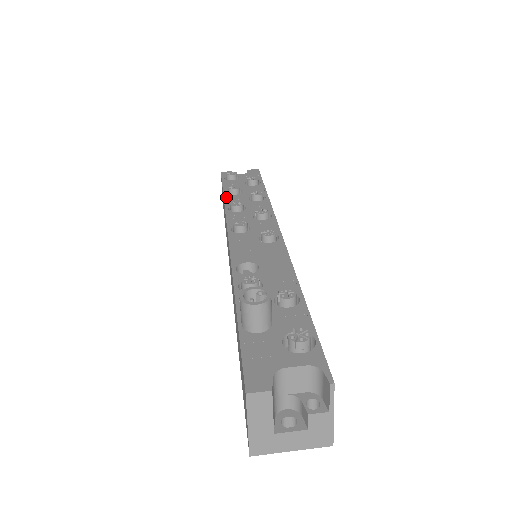
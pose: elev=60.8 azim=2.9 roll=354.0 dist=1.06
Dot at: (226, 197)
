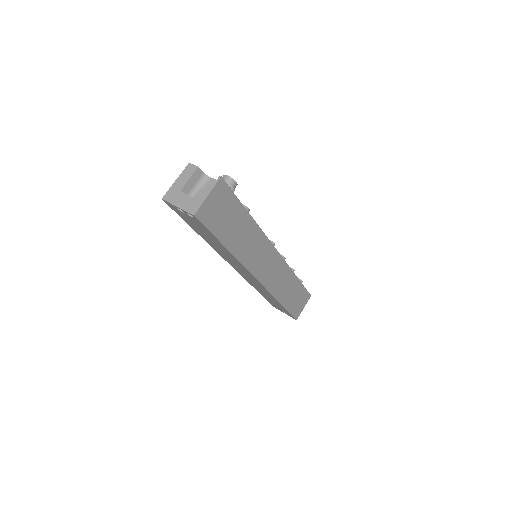
Dot at: occluded
